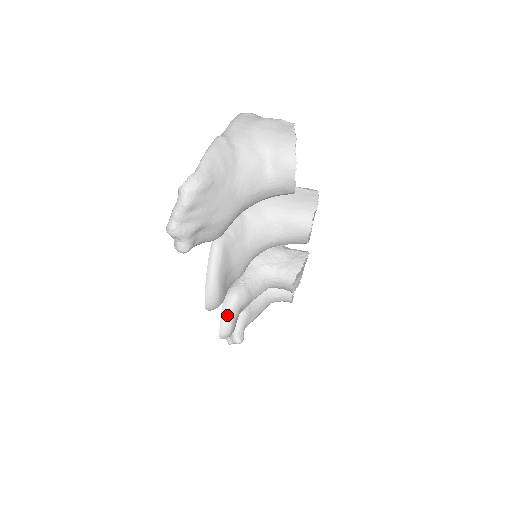
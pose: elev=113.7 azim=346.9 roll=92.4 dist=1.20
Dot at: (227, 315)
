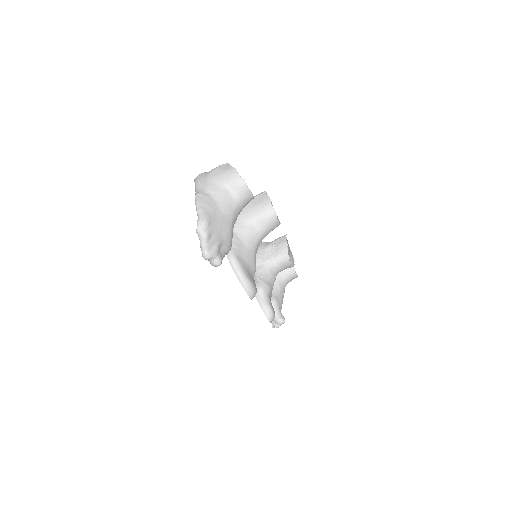
Dot at: (264, 304)
